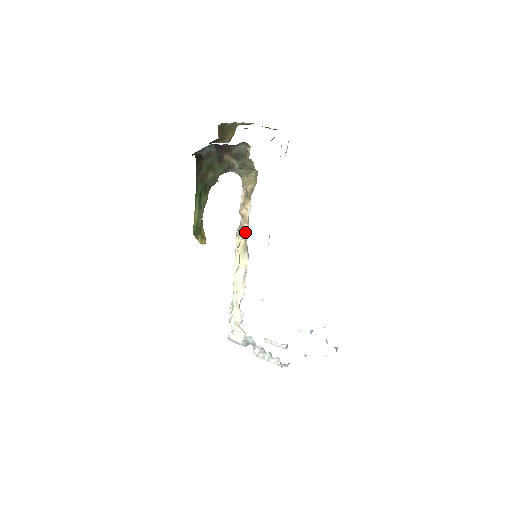
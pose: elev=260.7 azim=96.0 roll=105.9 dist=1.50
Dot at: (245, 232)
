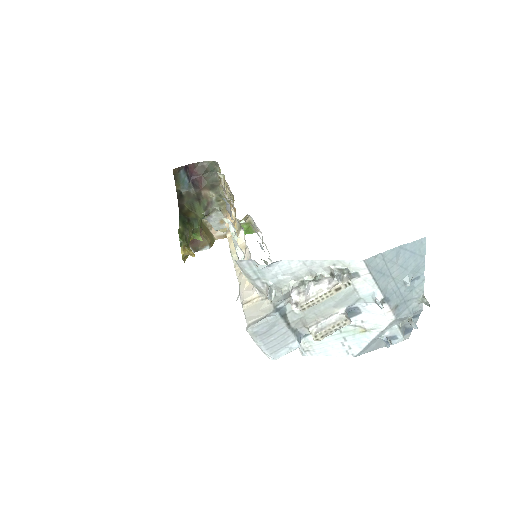
Dot at: (234, 222)
